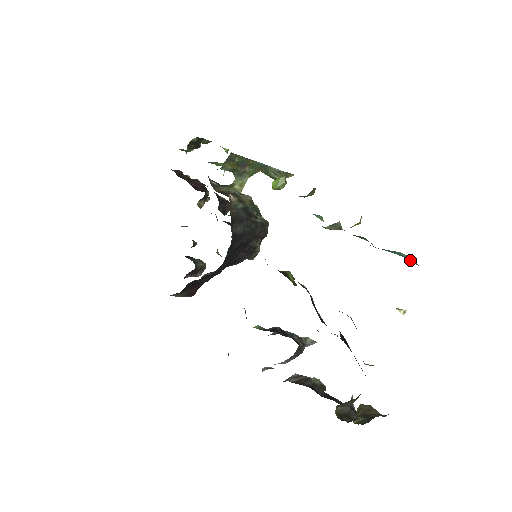
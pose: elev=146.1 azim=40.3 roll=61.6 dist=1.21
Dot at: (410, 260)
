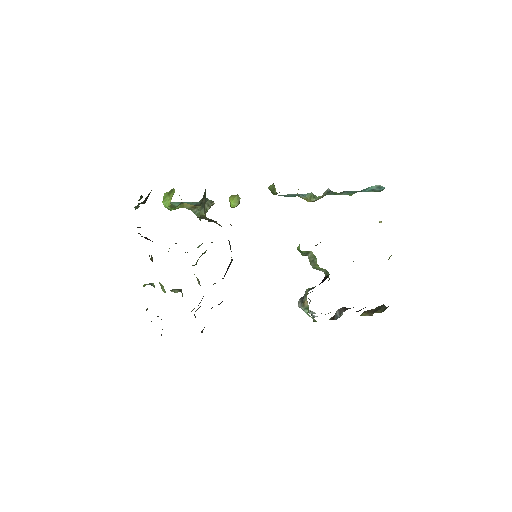
Dot at: (376, 189)
